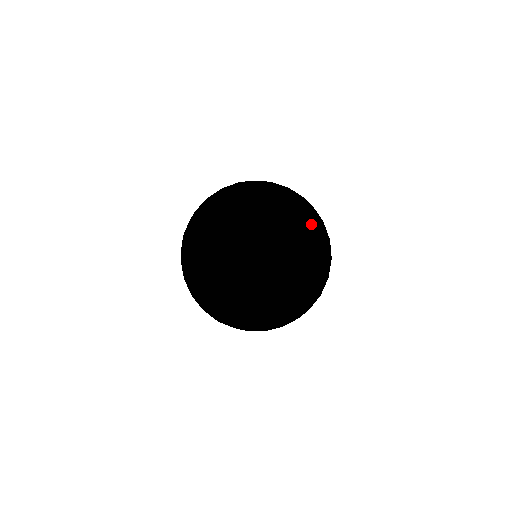
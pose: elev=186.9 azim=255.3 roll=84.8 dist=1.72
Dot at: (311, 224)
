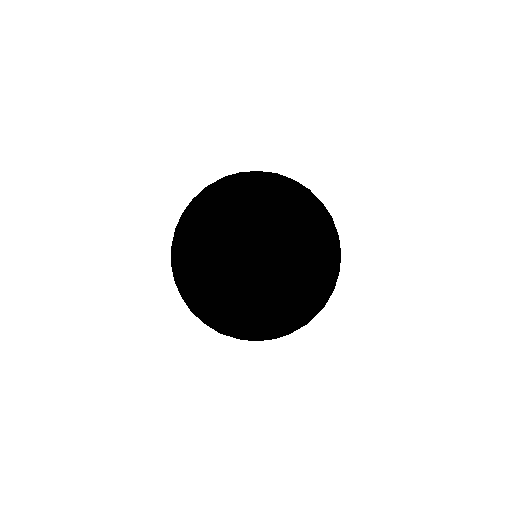
Dot at: (307, 273)
